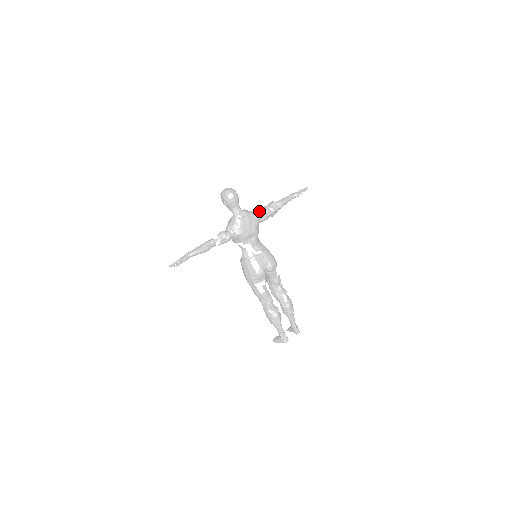
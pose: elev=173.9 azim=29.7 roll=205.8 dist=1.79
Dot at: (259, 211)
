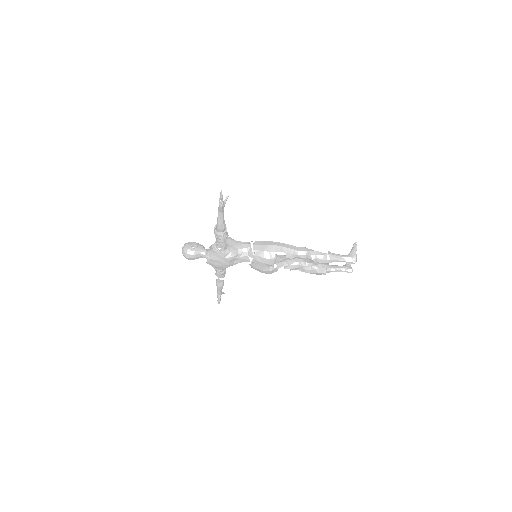
Dot at: (216, 243)
